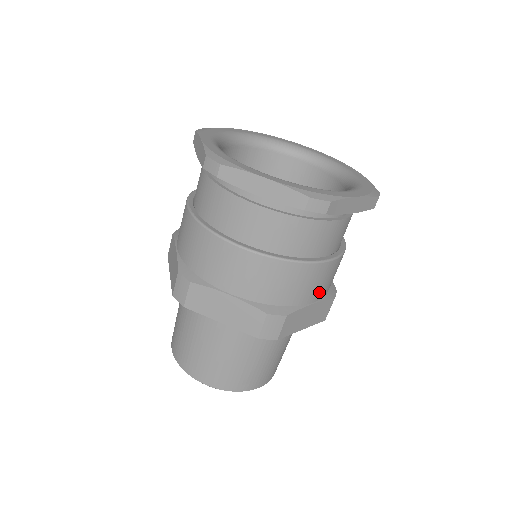
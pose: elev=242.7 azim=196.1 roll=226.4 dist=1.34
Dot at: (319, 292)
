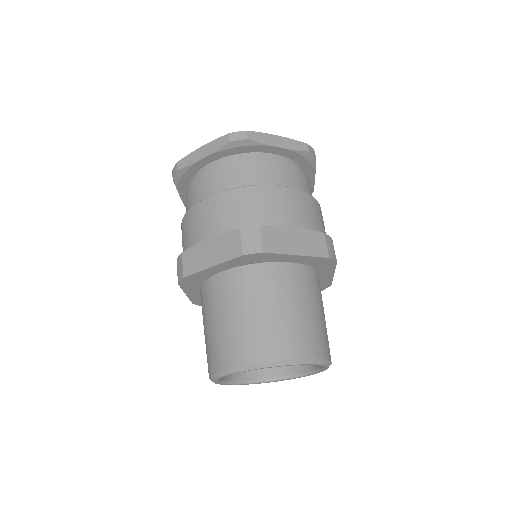
Dot at: (294, 217)
